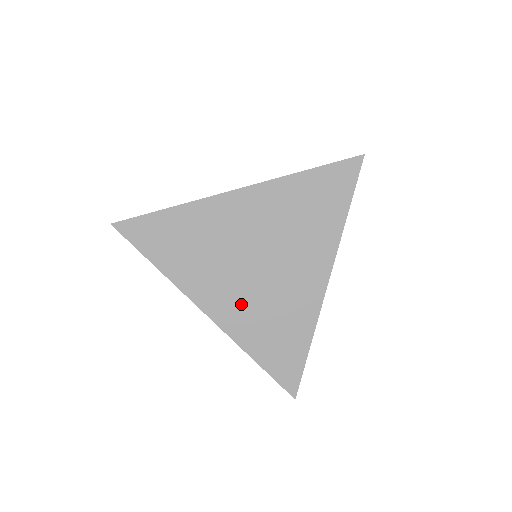
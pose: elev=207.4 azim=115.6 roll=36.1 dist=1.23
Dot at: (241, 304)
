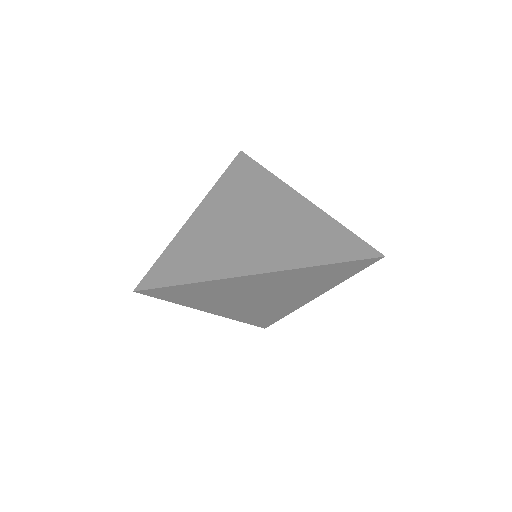
Dot at: (241, 309)
